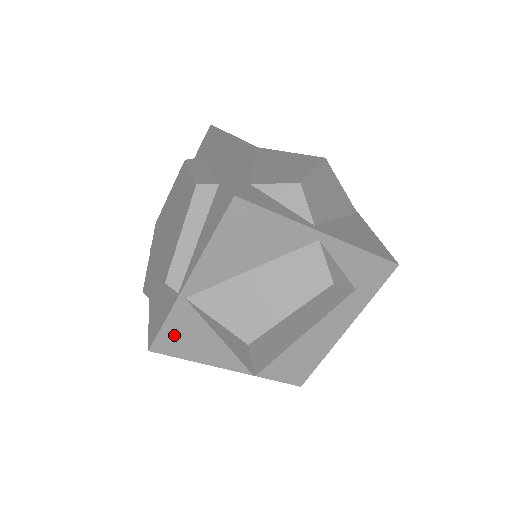
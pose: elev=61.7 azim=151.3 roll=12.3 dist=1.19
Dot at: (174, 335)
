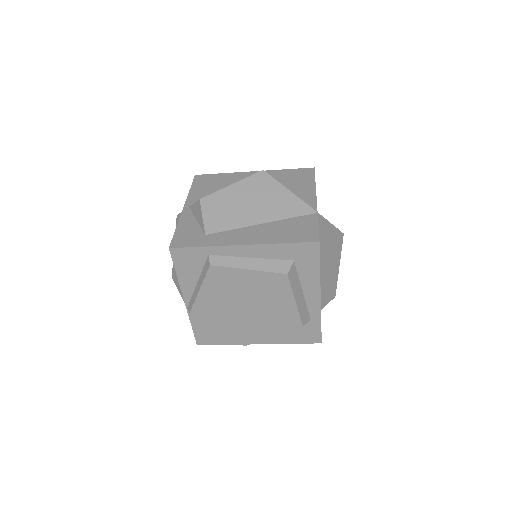
Dot at: occluded
